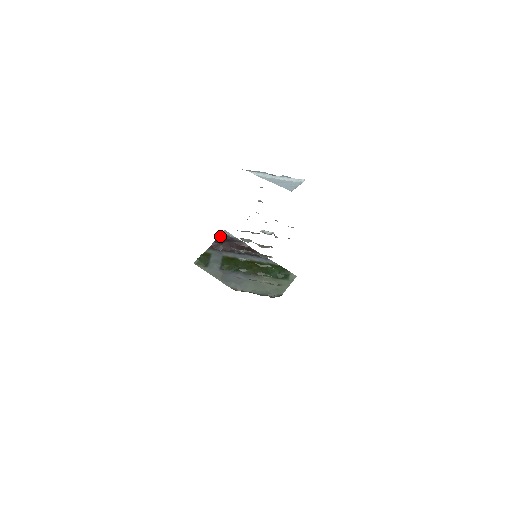
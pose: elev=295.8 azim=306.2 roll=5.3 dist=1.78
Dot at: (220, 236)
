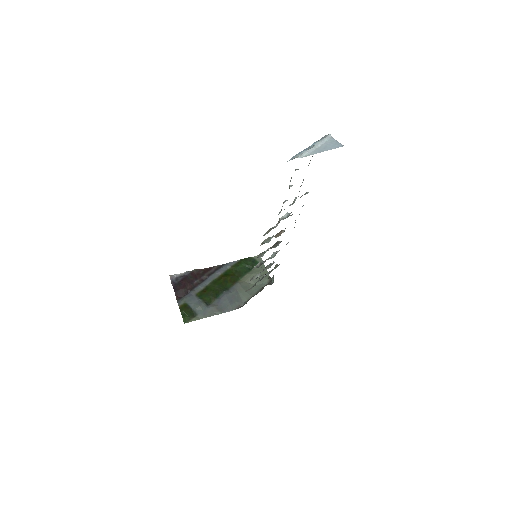
Dot at: (172, 284)
